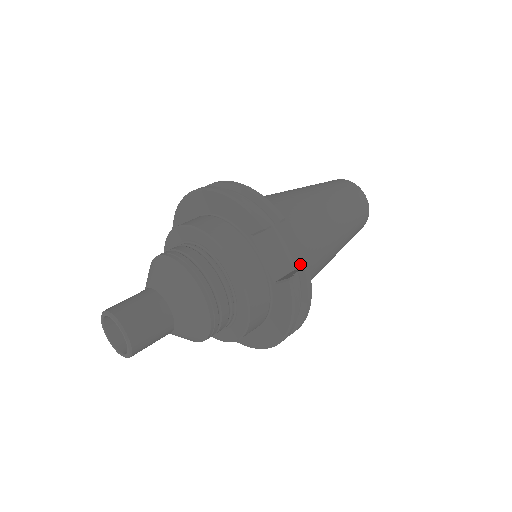
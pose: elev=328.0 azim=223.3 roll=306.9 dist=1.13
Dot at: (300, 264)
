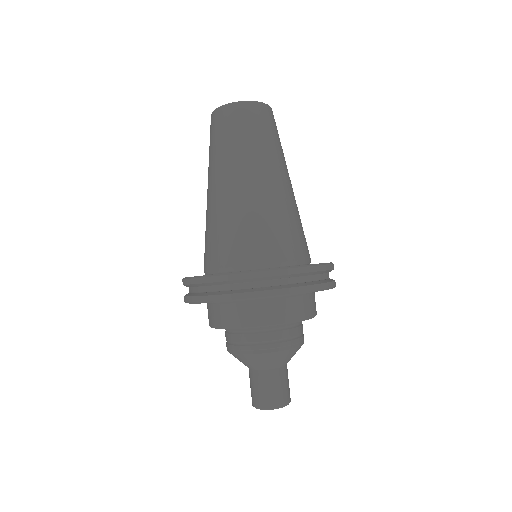
Dot at: occluded
